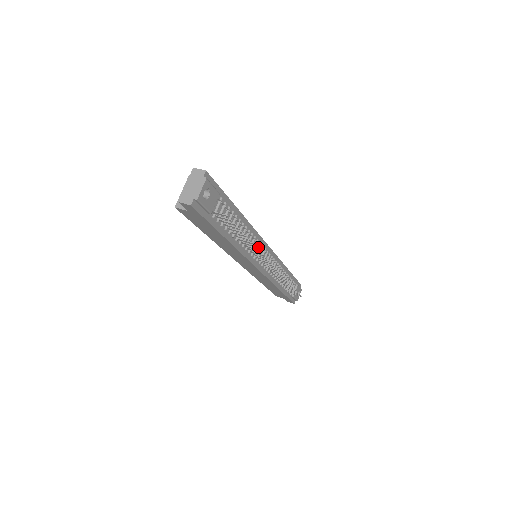
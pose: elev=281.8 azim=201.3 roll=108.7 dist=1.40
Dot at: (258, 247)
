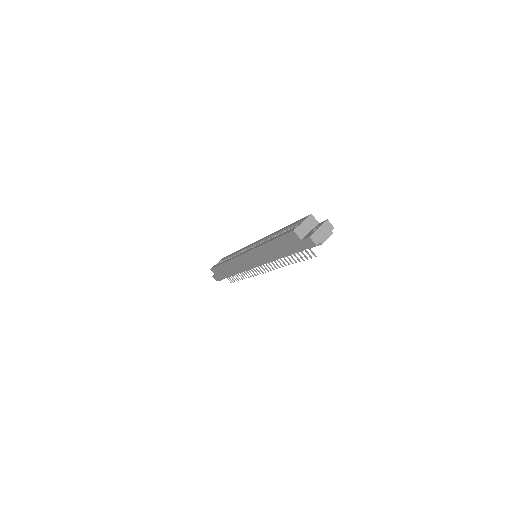
Dot at: occluded
